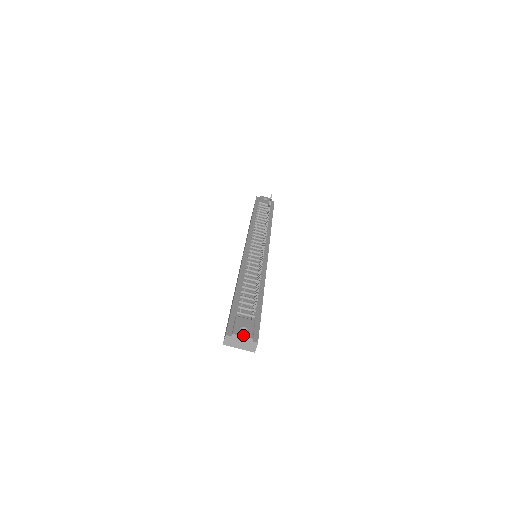
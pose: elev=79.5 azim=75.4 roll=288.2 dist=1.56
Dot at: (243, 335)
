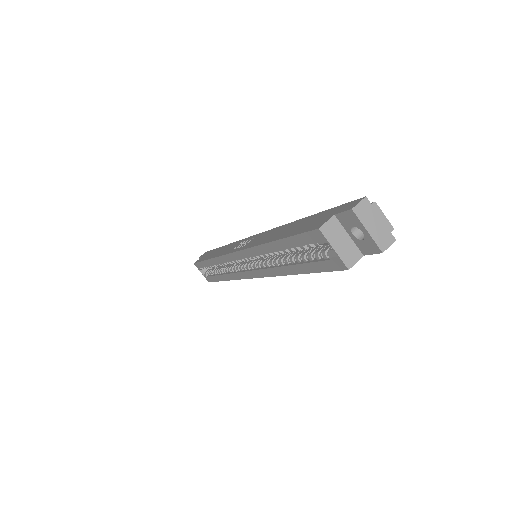
Dot at: (383, 215)
